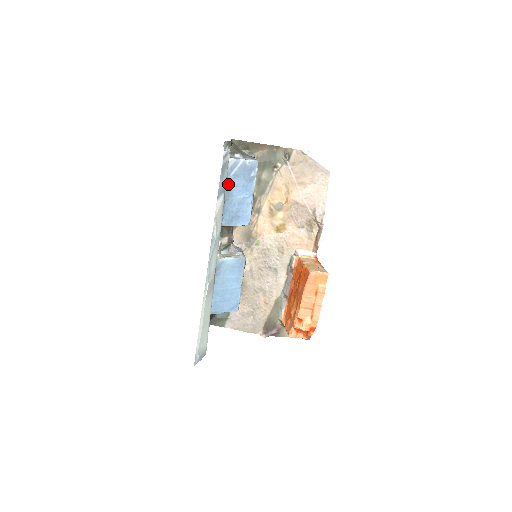
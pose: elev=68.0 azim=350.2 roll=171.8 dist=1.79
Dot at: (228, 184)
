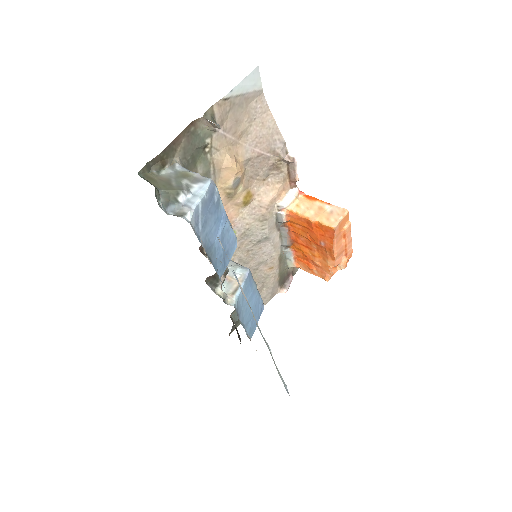
Dot at: (203, 242)
